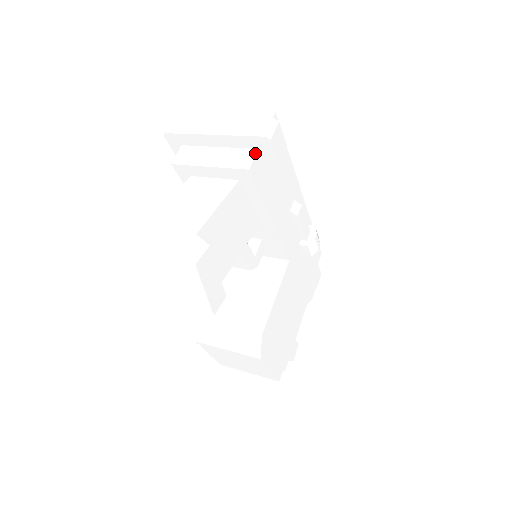
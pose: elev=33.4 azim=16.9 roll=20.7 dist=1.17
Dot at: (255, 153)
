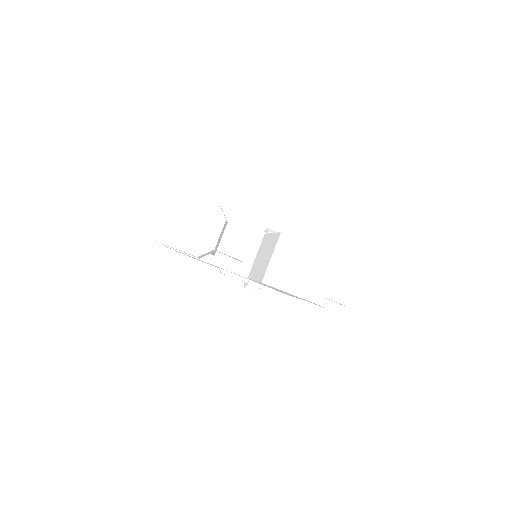
Dot at: occluded
